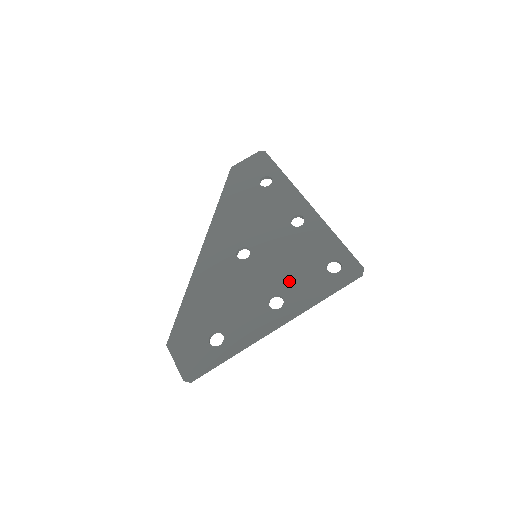
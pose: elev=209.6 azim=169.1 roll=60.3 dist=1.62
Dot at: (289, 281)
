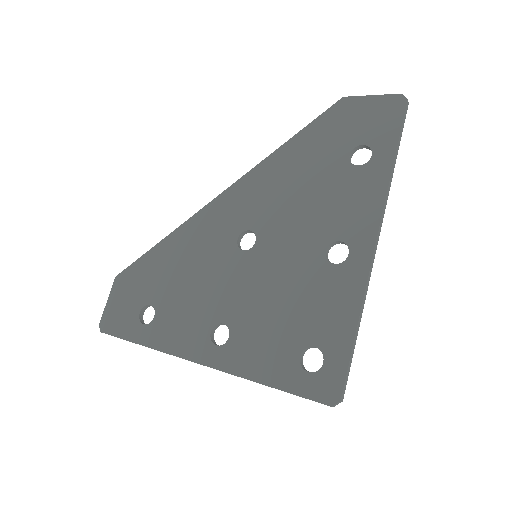
Dot at: (252, 324)
